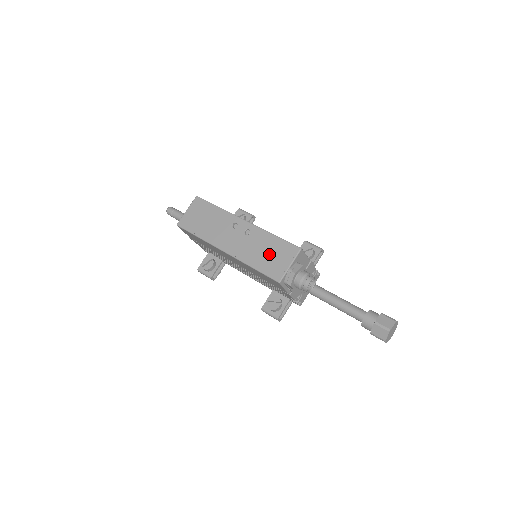
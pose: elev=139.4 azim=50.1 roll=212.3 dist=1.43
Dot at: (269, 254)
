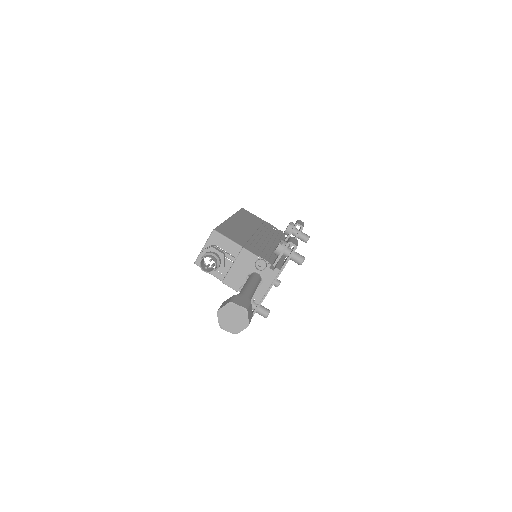
Dot at: occluded
